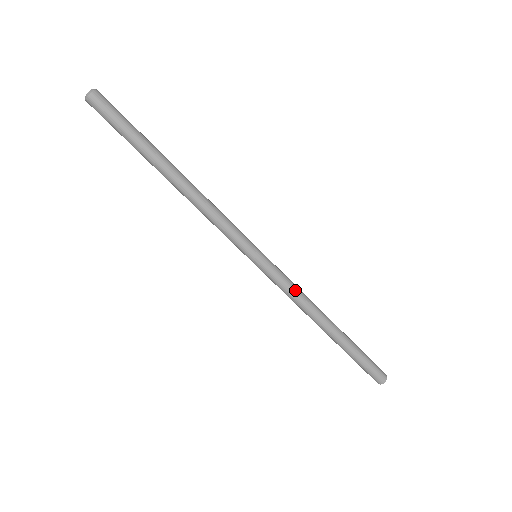
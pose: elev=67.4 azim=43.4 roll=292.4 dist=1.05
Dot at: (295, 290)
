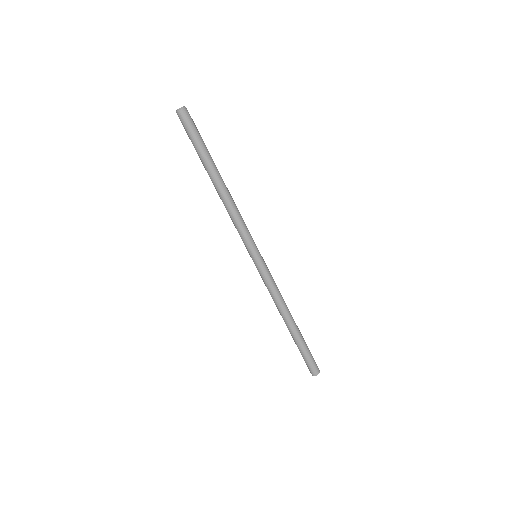
Dot at: (275, 289)
